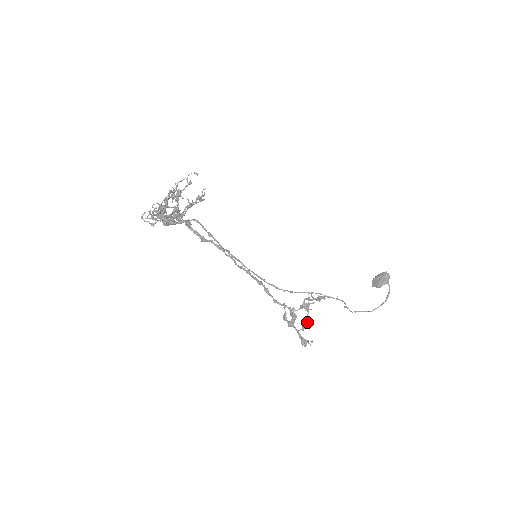
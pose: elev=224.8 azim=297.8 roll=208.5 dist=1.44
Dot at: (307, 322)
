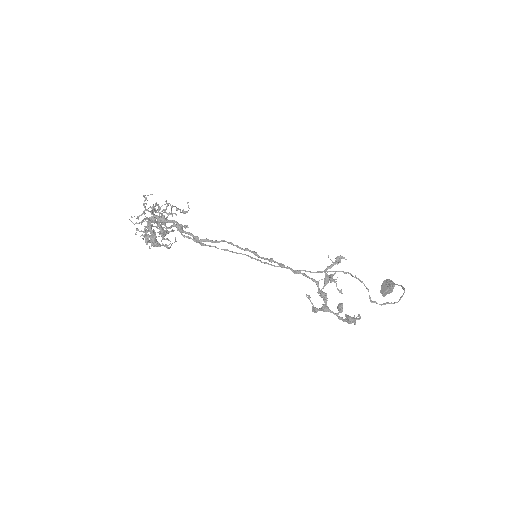
Dot at: (341, 303)
